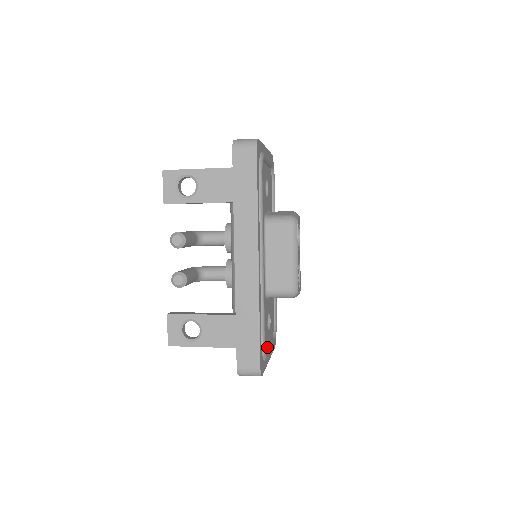
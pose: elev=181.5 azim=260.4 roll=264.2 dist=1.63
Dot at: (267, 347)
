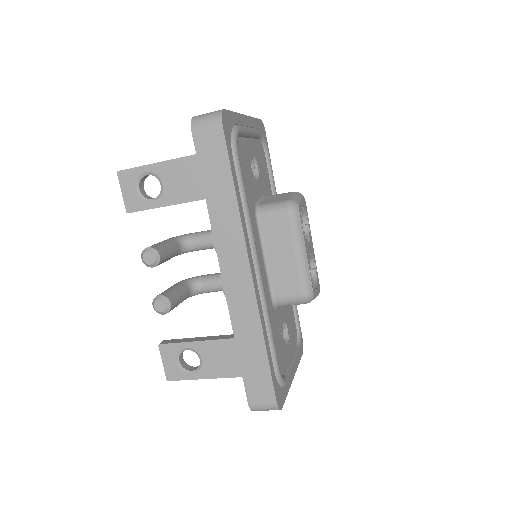
Dot at: (287, 365)
